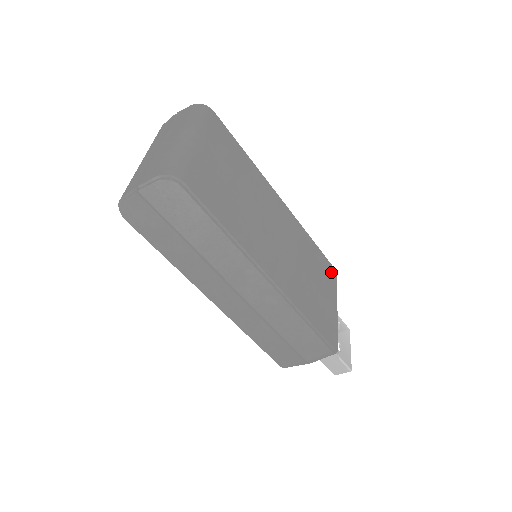
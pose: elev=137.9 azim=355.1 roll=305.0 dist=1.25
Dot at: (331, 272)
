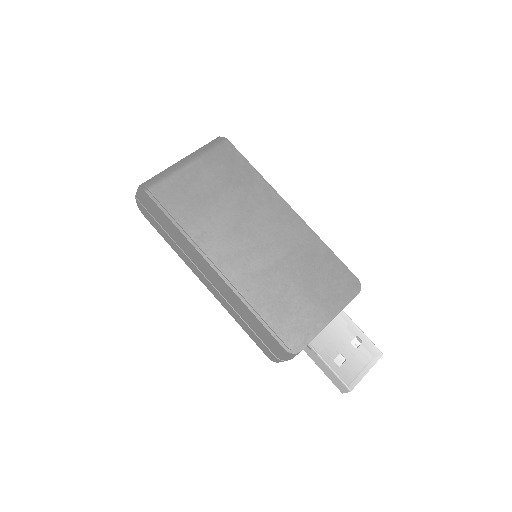
Dot at: (347, 285)
